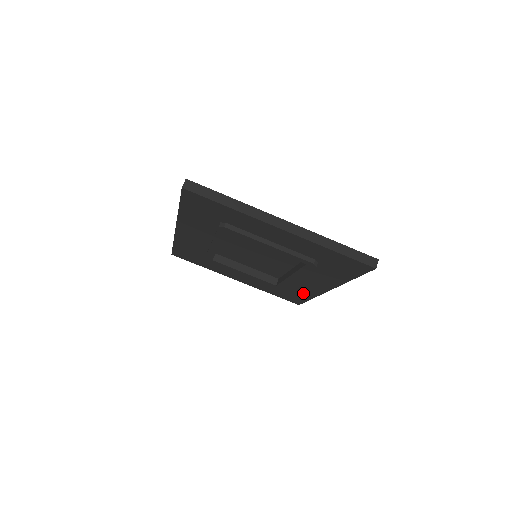
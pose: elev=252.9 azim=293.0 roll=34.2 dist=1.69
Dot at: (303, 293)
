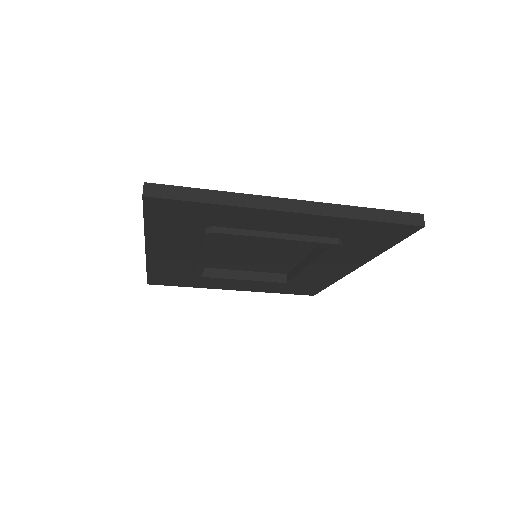
Dot at: (319, 282)
